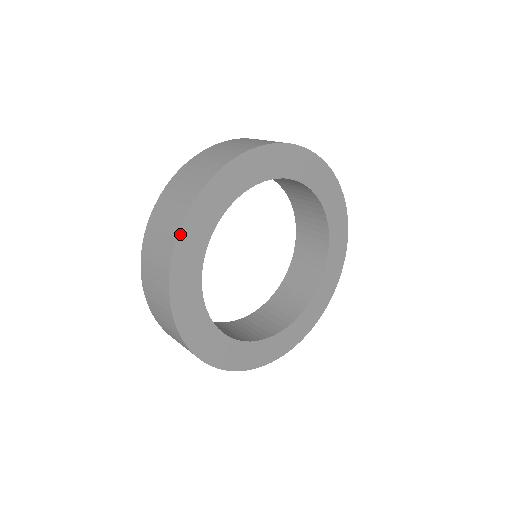
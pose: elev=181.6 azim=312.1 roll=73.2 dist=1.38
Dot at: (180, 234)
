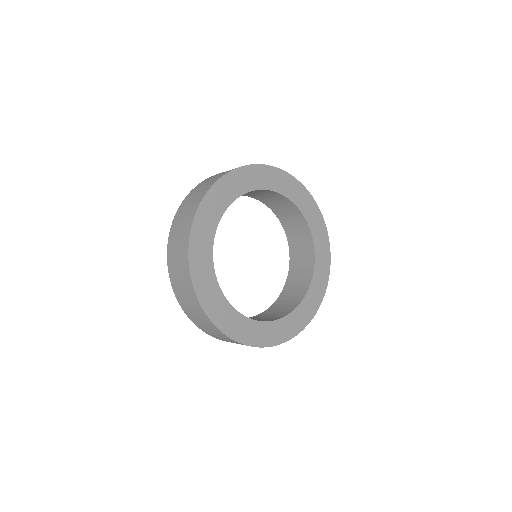
Dot at: (192, 230)
